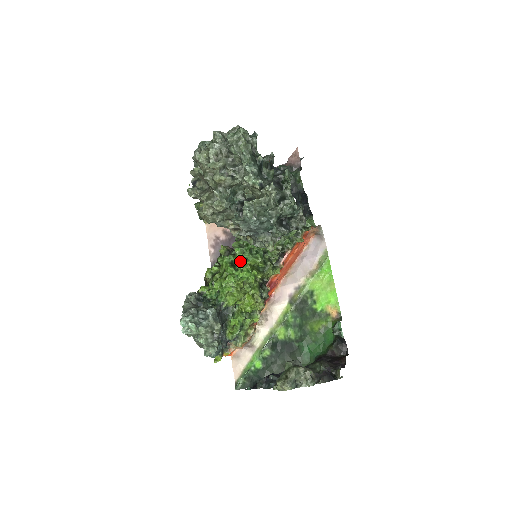
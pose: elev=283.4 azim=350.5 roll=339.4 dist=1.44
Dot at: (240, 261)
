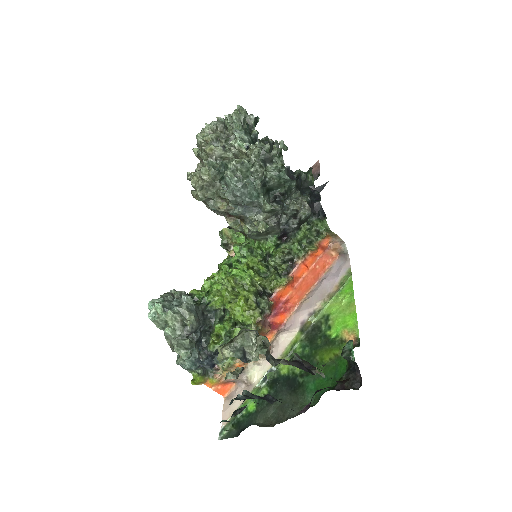
Dot at: (237, 260)
